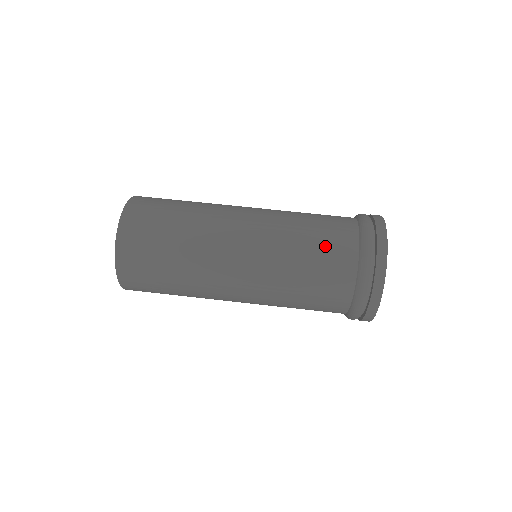
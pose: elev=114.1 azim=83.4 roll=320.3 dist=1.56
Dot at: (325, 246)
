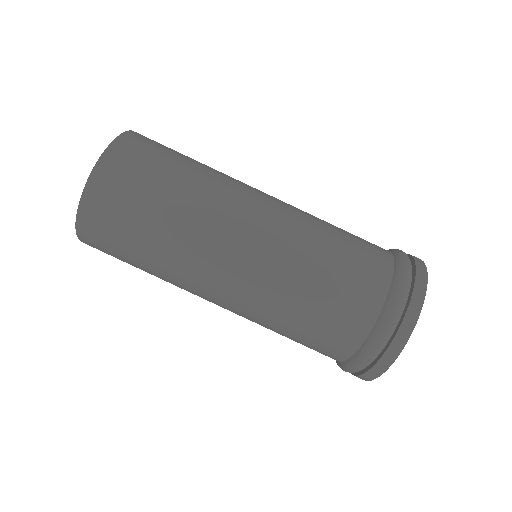
Dot at: (355, 256)
